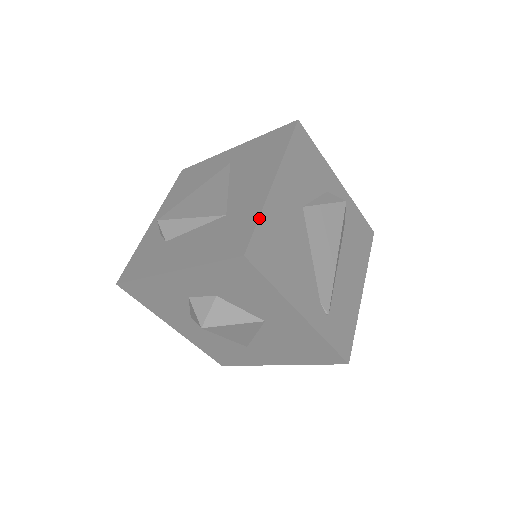
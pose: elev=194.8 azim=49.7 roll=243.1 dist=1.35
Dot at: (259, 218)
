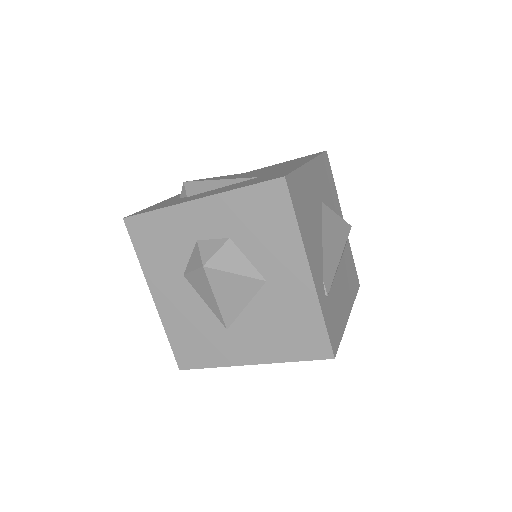
Dot at: (297, 169)
